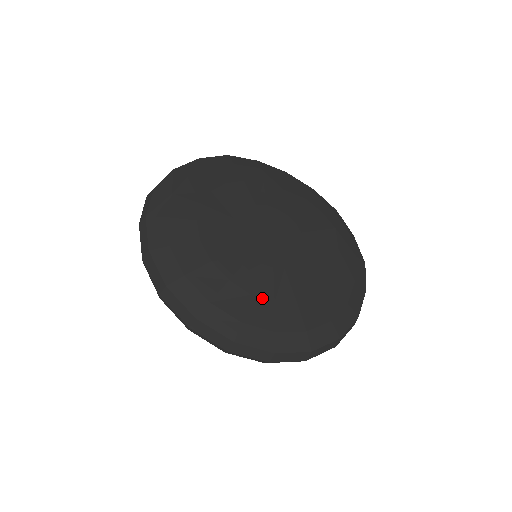
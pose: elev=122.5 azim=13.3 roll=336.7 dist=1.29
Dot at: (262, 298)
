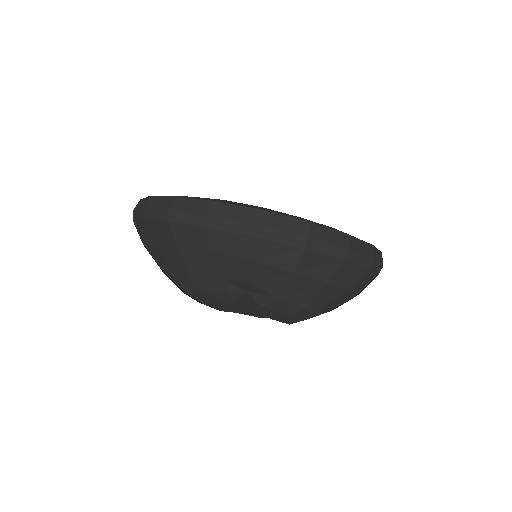
Dot at: occluded
